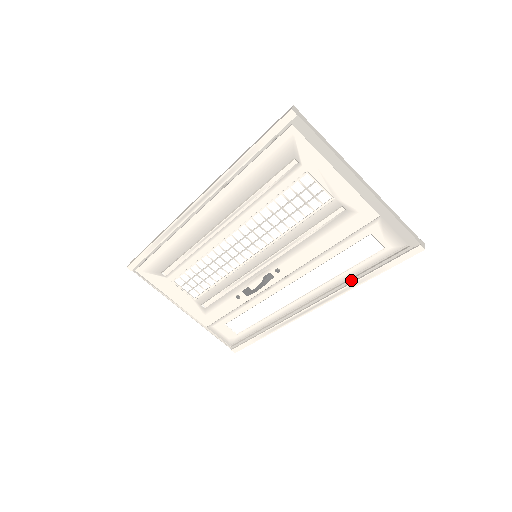
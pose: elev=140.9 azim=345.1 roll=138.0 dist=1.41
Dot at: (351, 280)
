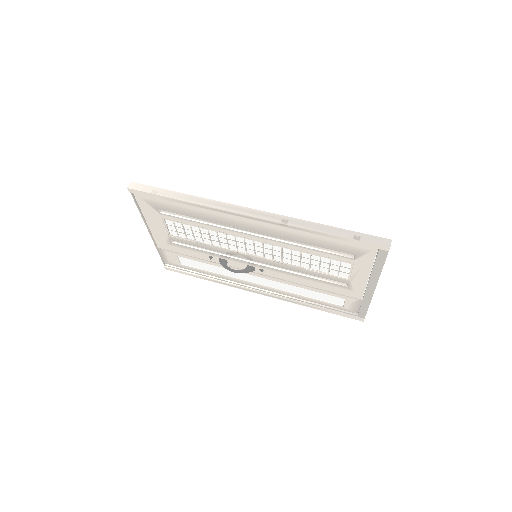
Dot at: (304, 301)
